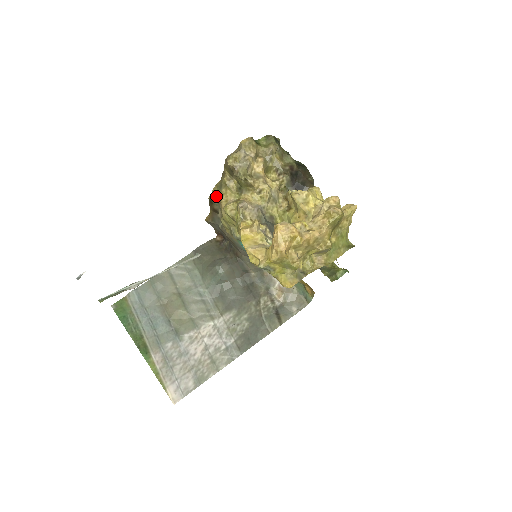
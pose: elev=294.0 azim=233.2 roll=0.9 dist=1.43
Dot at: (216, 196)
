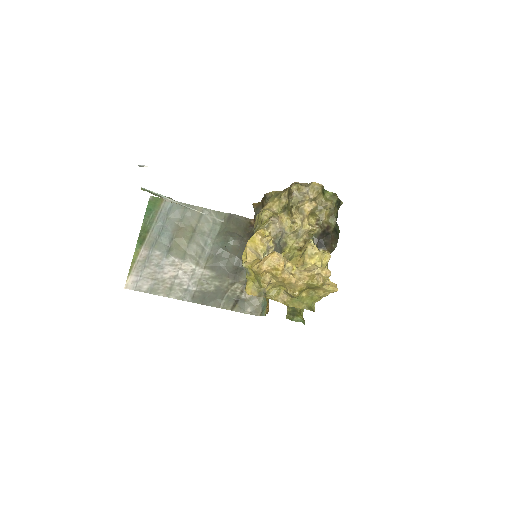
Dot at: (270, 197)
